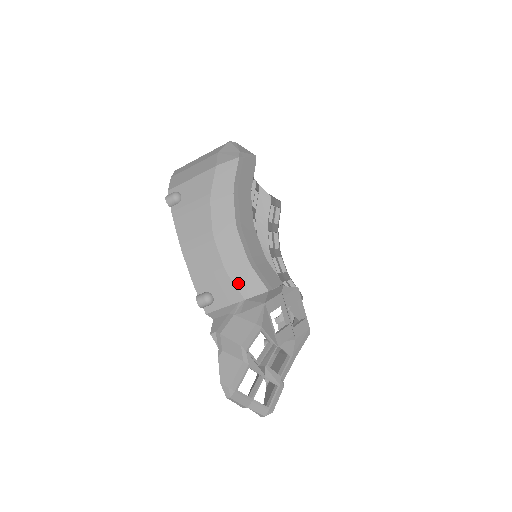
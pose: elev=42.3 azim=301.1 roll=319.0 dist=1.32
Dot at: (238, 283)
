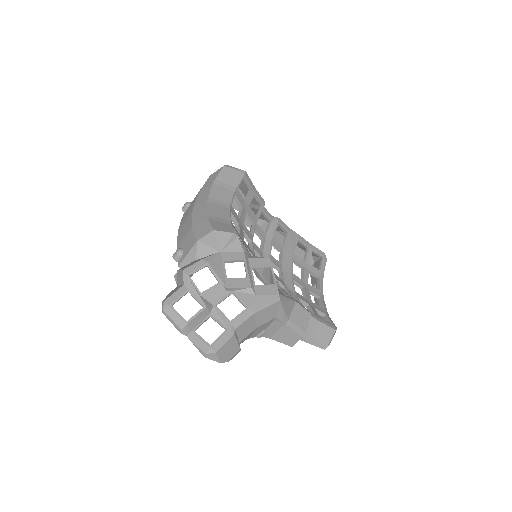
Dot at: (196, 231)
